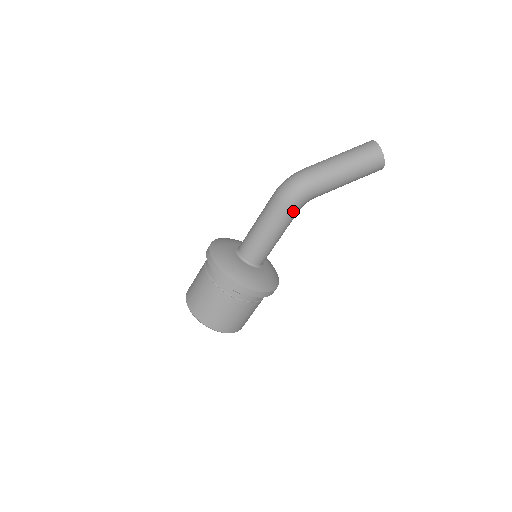
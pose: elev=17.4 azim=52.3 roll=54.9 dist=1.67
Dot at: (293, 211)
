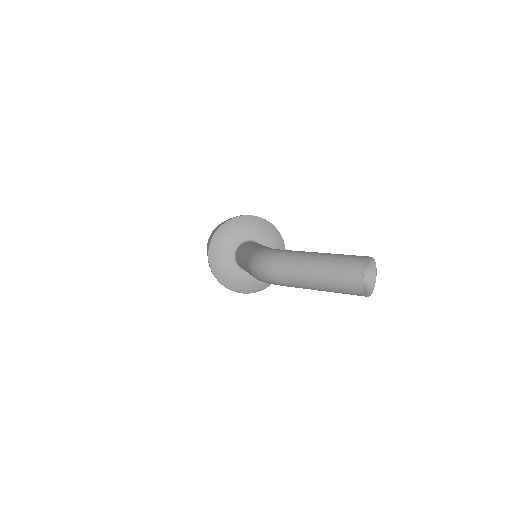
Dot at: occluded
